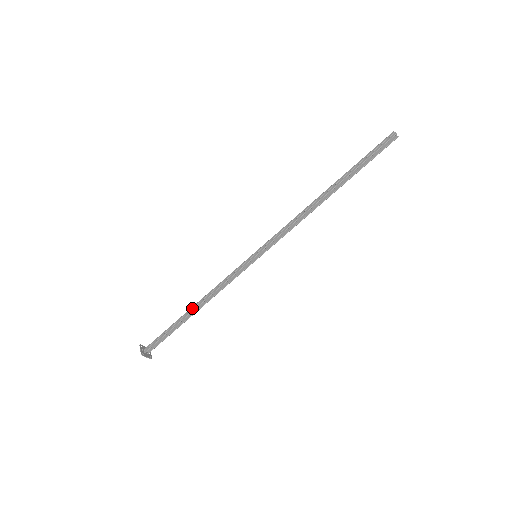
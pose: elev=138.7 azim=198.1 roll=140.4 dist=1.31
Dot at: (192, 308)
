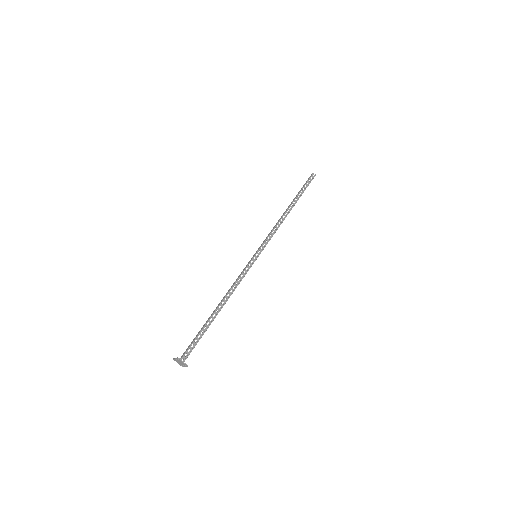
Dot at: (216, 307)
